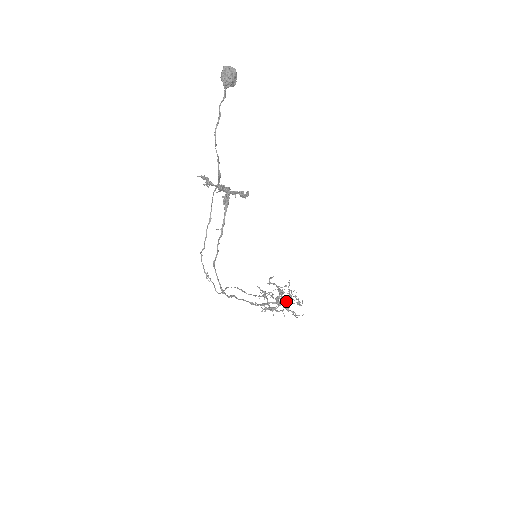
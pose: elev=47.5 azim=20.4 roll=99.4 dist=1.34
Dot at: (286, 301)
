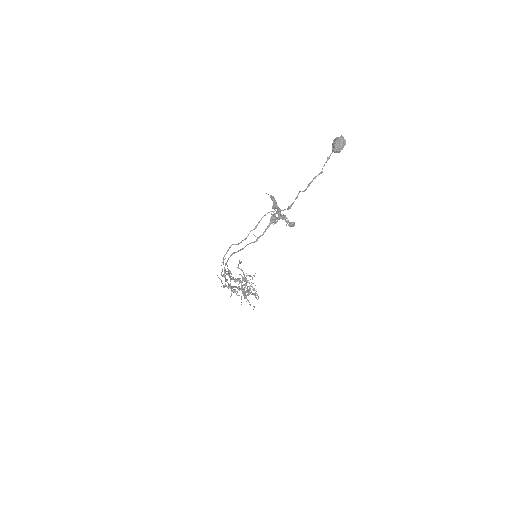
Dot at: (248, 291)
